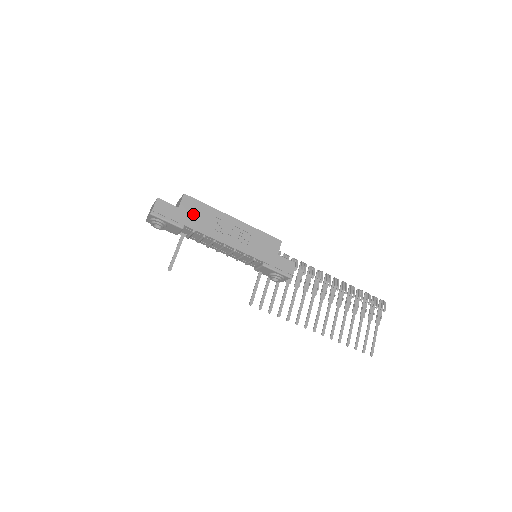
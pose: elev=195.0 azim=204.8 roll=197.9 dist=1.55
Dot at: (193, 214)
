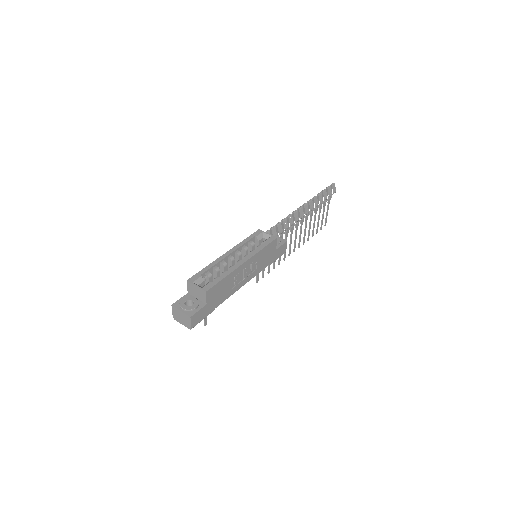
Dot at: (217, 296)
